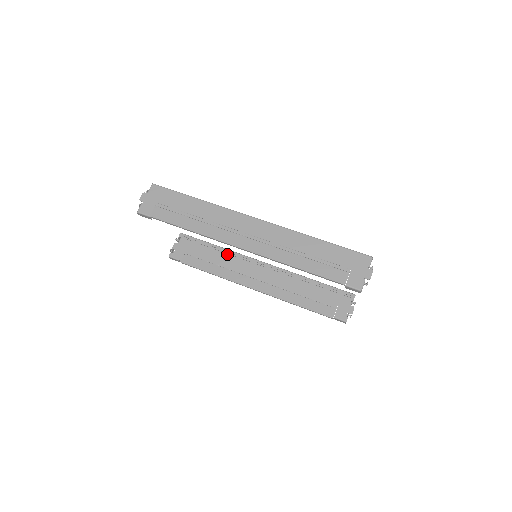
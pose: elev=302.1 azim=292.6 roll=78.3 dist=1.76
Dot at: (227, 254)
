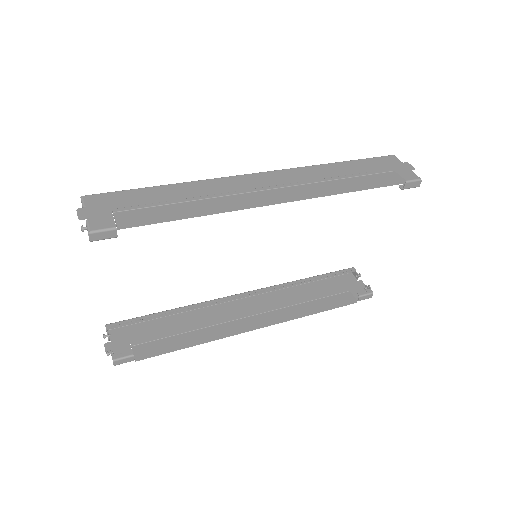
Dot at: (188, 314)
